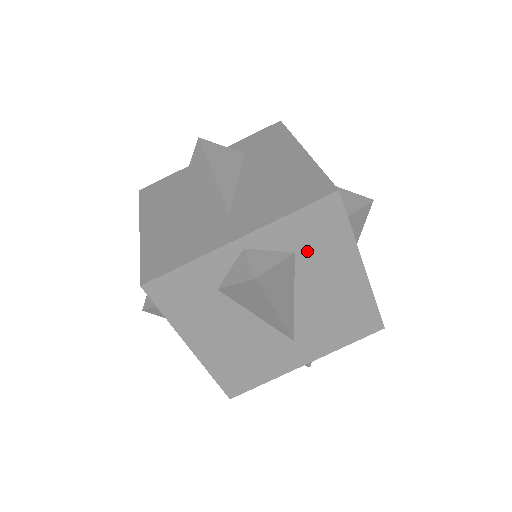
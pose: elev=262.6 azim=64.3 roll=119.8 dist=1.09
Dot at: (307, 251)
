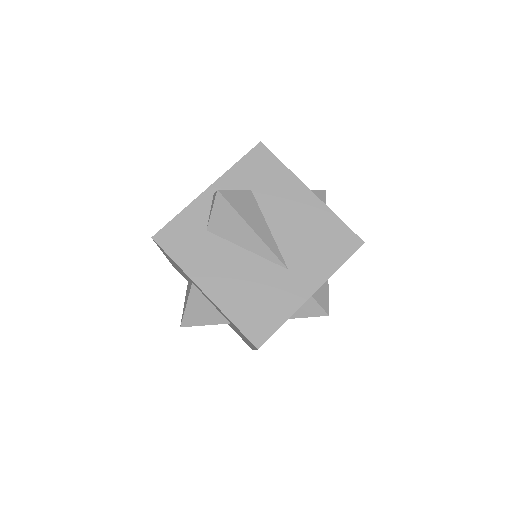
Dot at: (260, 187)
